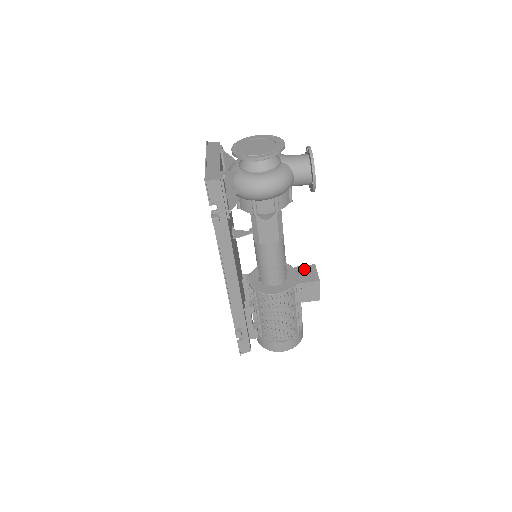
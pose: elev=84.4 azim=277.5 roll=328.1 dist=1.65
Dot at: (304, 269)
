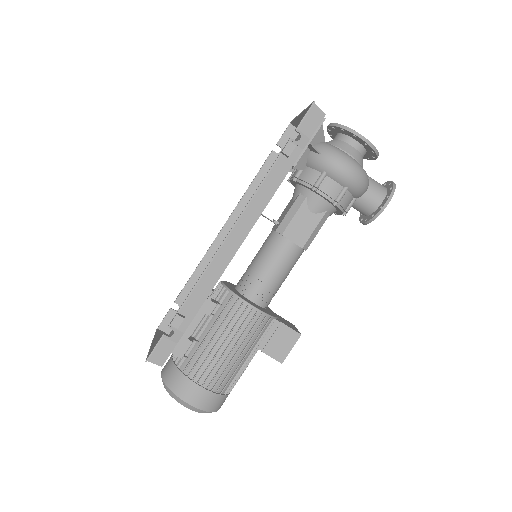
Dot at: (283, 318)
